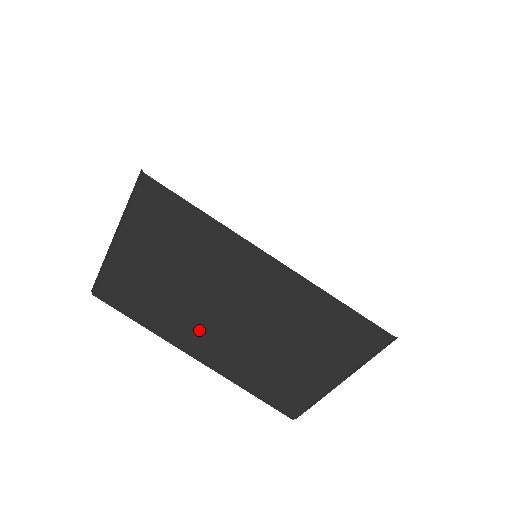
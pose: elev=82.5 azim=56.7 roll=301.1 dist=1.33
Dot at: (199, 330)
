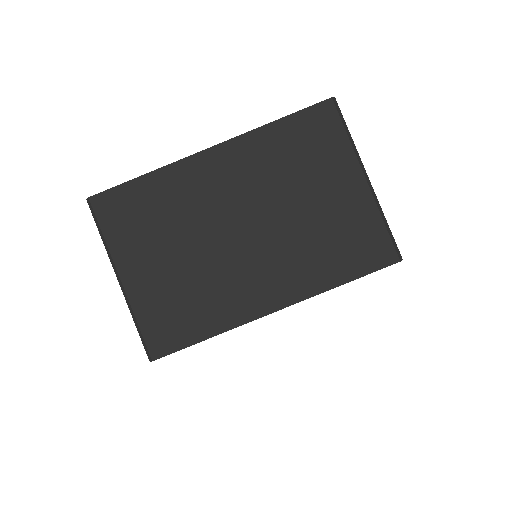
Dot at: (245, 276)
